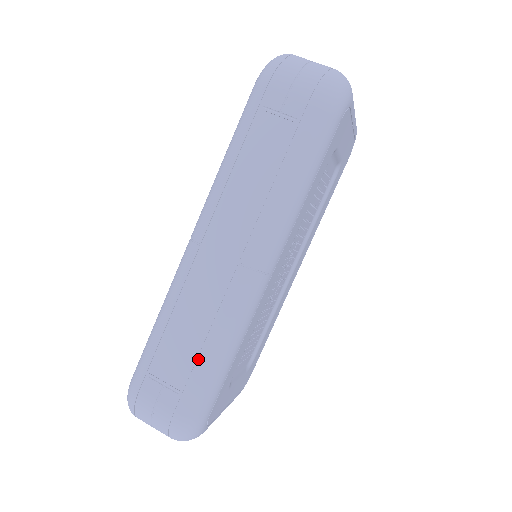
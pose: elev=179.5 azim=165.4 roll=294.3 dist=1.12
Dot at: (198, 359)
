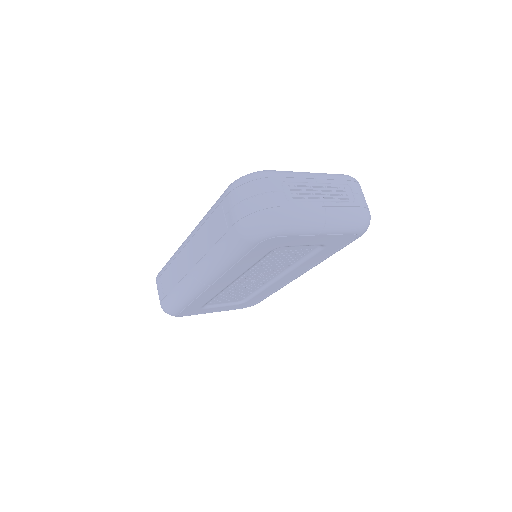
Dot at: (171, 291)
